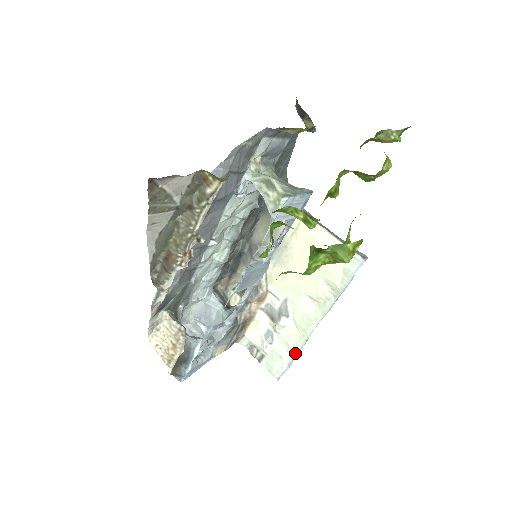
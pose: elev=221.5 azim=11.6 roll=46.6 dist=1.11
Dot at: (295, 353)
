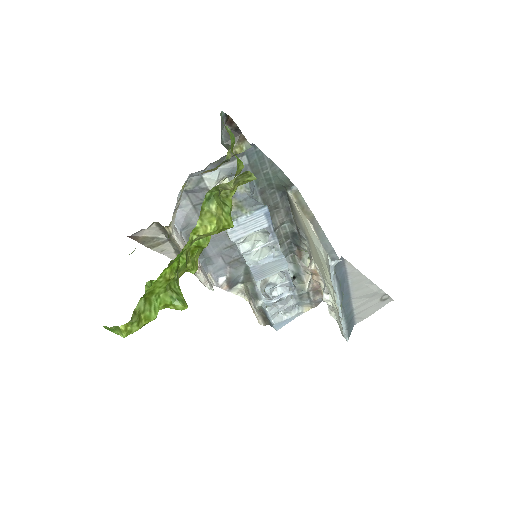
Dot at: occluded
